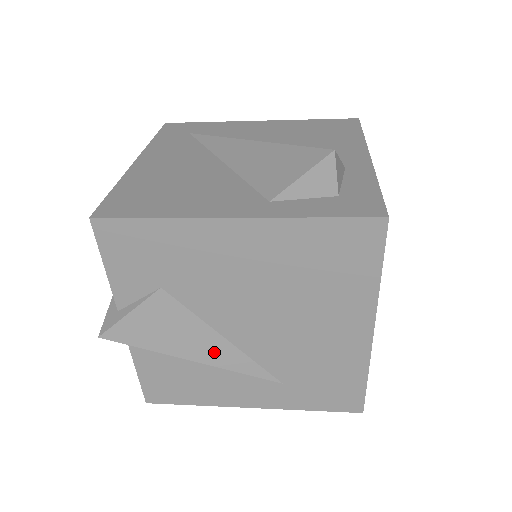
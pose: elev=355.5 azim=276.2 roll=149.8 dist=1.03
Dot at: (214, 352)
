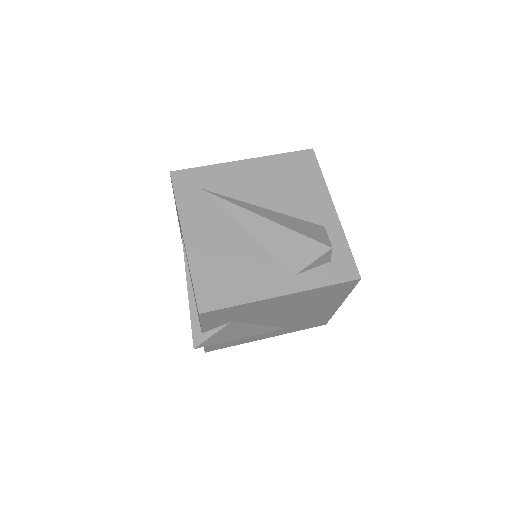
Dot at: (255, 331)
